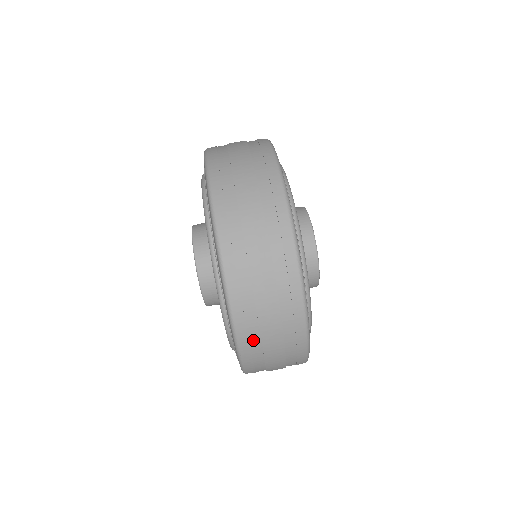
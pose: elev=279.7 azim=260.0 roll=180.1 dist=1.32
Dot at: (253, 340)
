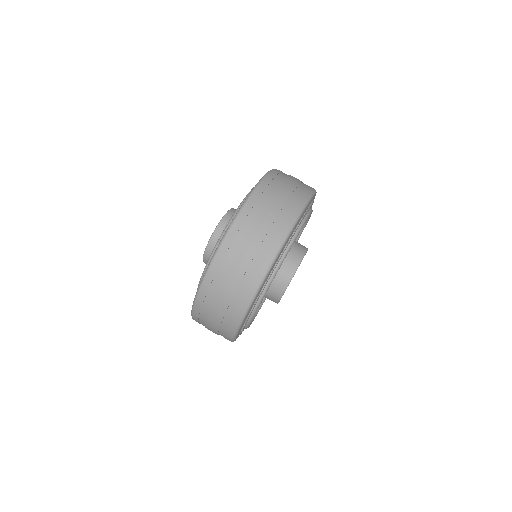
Dot at: (202, 316)
